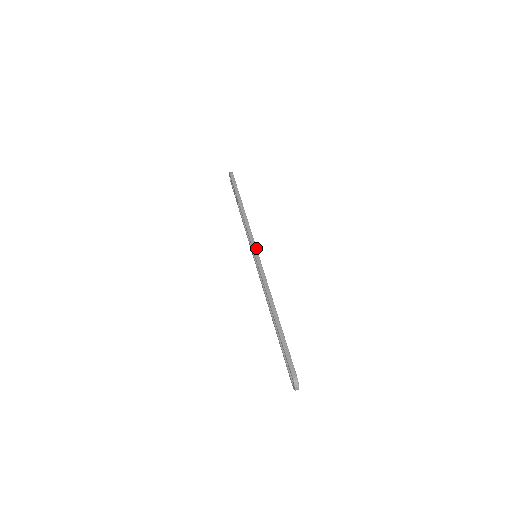
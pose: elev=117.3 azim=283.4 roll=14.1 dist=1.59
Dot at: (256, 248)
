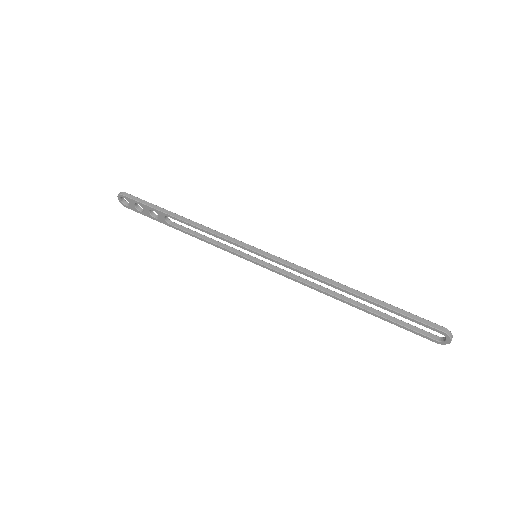
Dot at: (253, 246)
